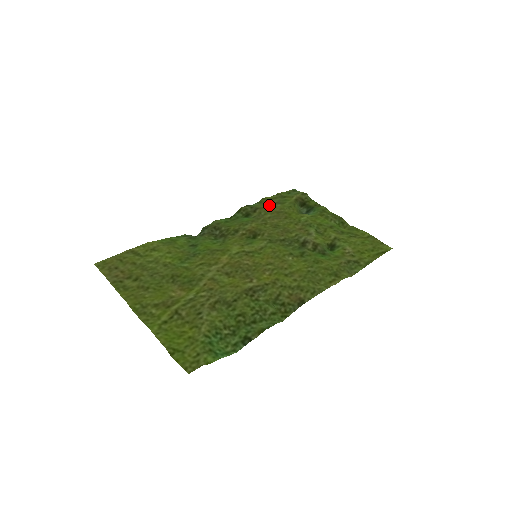
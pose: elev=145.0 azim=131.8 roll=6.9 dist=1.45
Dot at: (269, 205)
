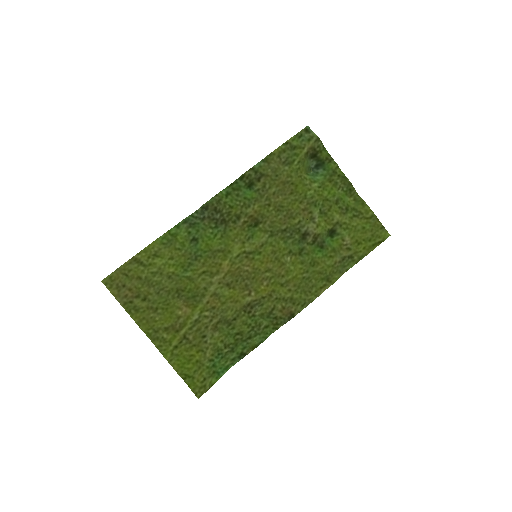
Dot at: (275, 169)
